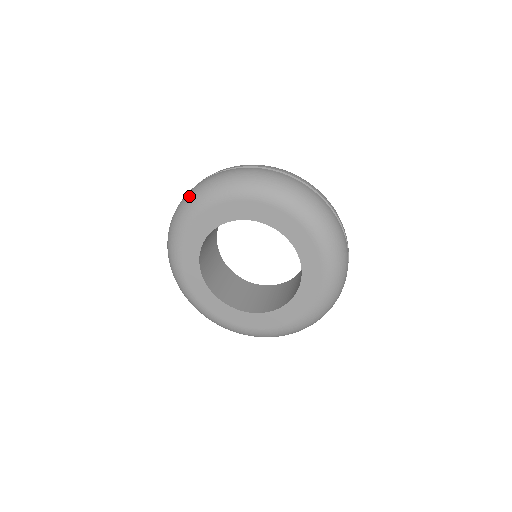
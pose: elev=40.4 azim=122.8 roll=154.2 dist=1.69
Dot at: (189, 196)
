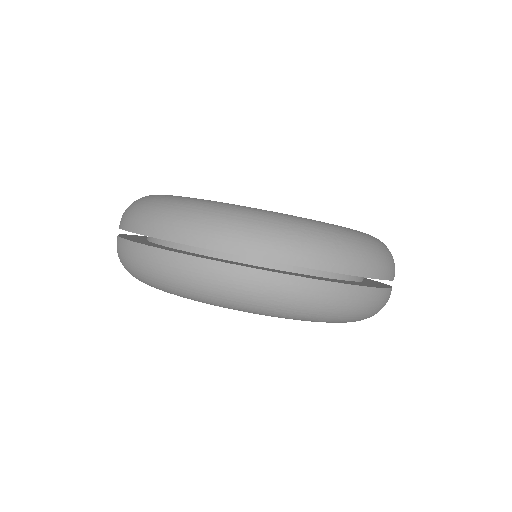
Dot at: occluded
